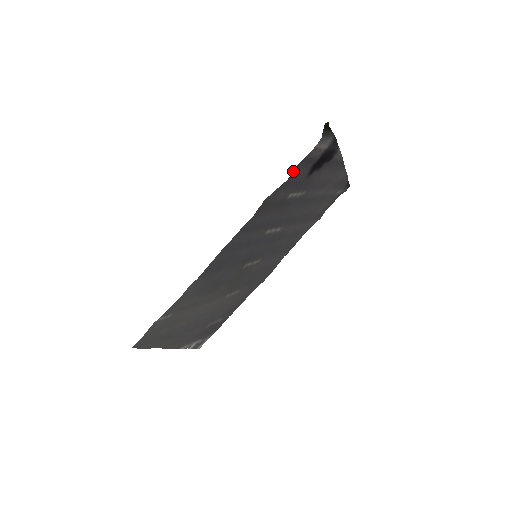
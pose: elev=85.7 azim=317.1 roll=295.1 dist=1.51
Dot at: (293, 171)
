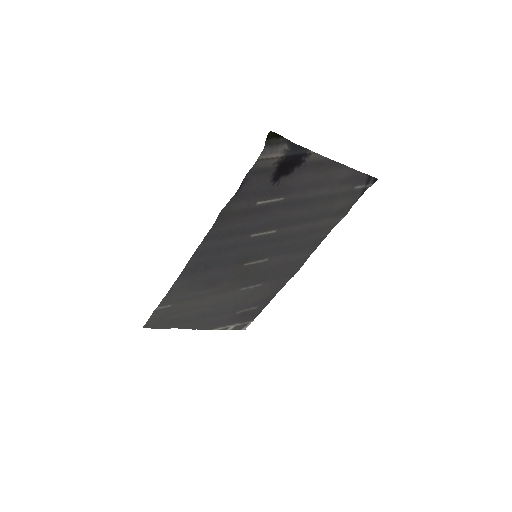
Dot at: (241, 184)
